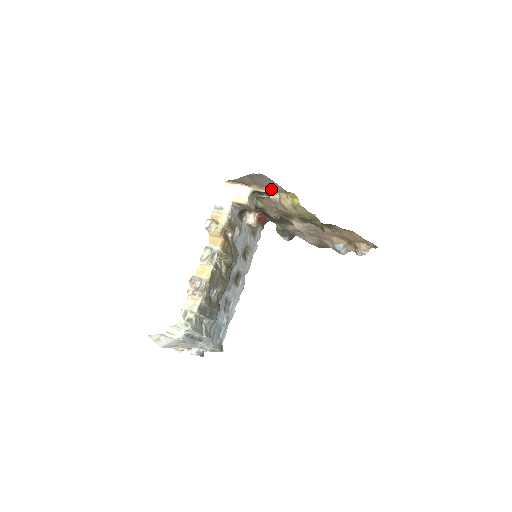
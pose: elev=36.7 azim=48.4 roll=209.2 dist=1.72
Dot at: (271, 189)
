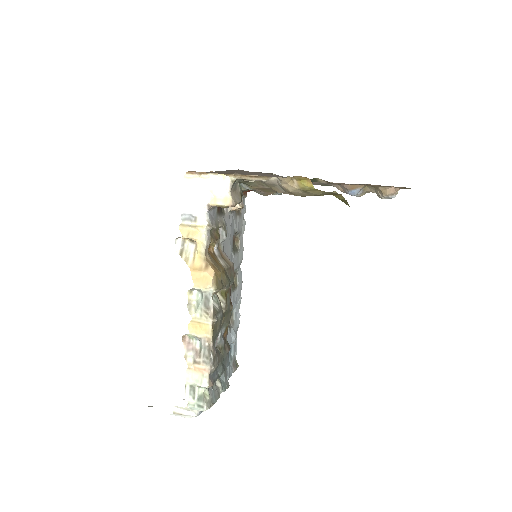
Dot at: (265, 176)
